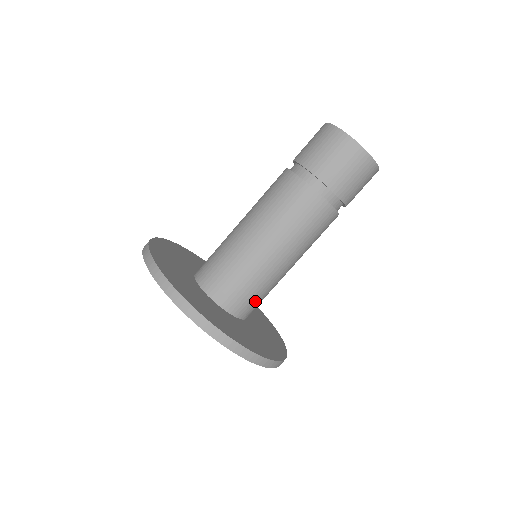
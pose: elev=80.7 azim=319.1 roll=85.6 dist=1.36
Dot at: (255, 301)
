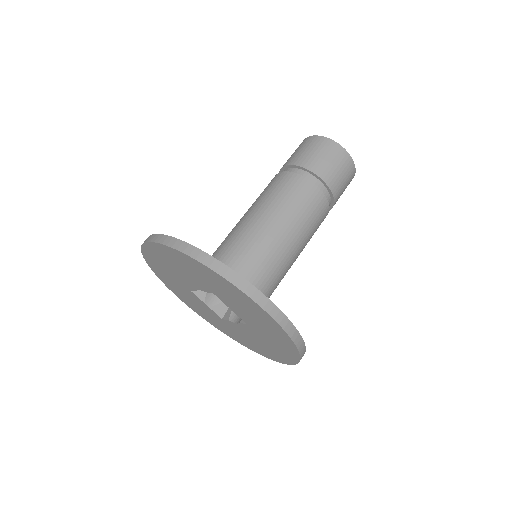
Dot at: (233, 264)
